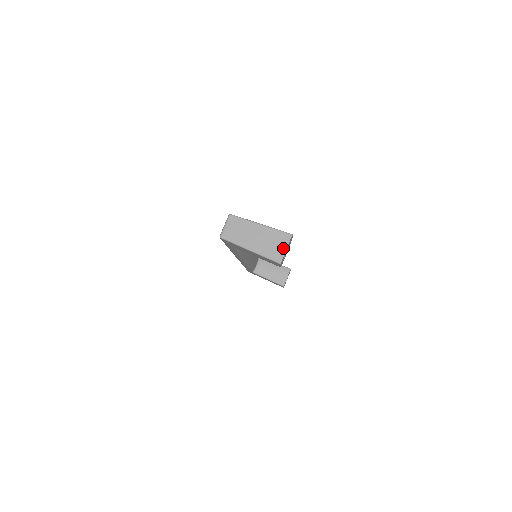
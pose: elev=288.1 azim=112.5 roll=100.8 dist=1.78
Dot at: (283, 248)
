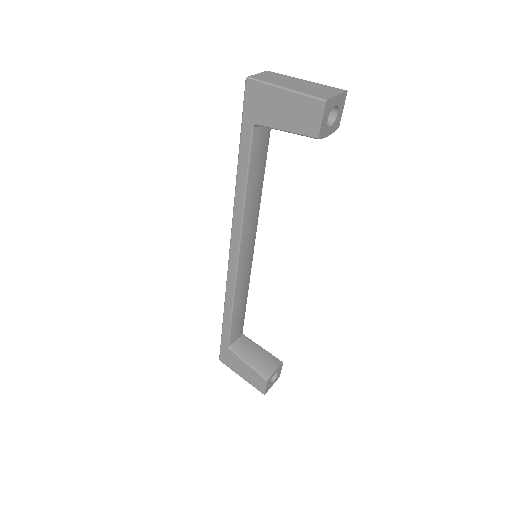
Dot at: (333, 94)
